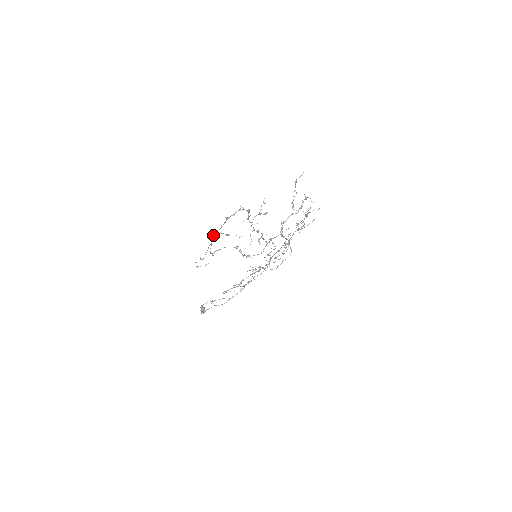
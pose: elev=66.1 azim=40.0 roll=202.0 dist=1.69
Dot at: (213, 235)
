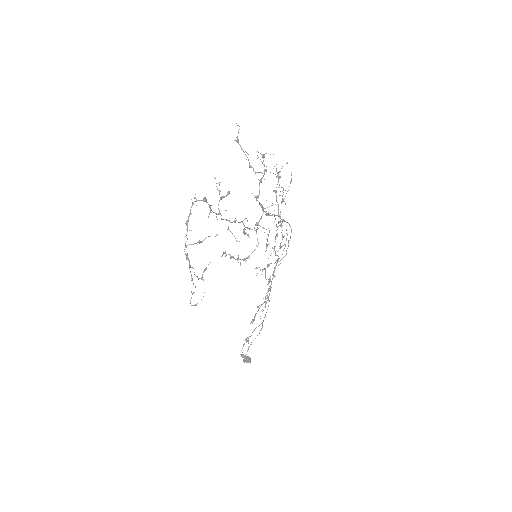
Dot at: occluded
